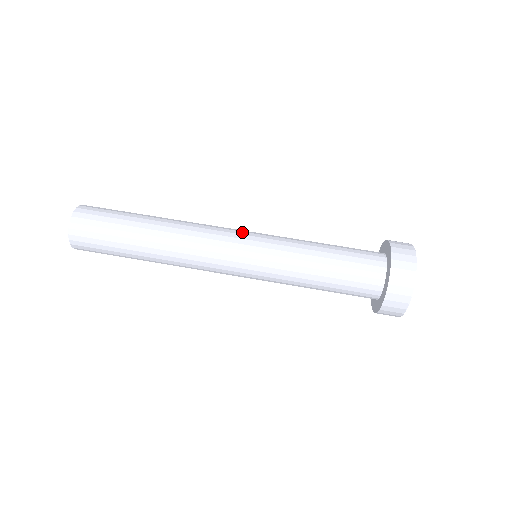
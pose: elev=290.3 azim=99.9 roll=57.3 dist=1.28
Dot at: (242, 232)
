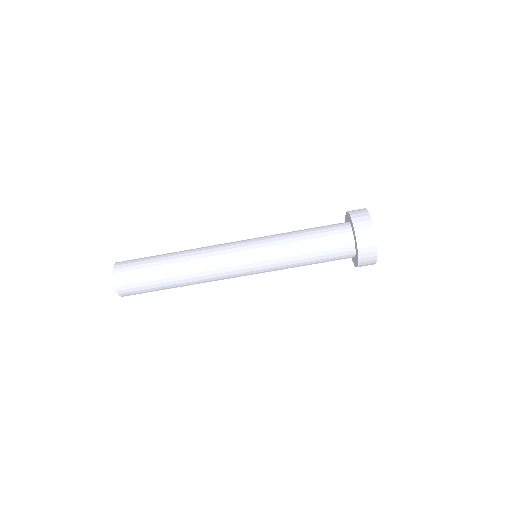
Dot at: (240, 241)
